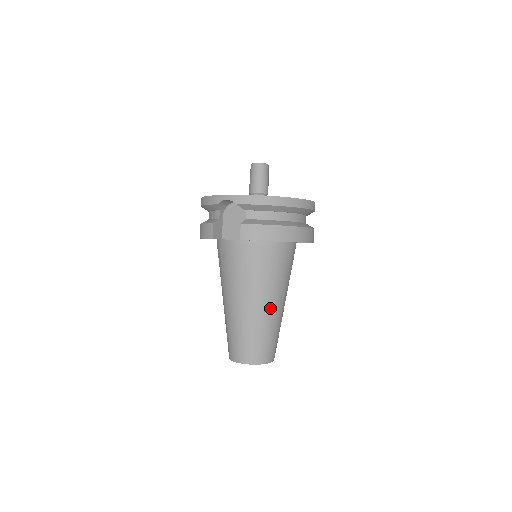
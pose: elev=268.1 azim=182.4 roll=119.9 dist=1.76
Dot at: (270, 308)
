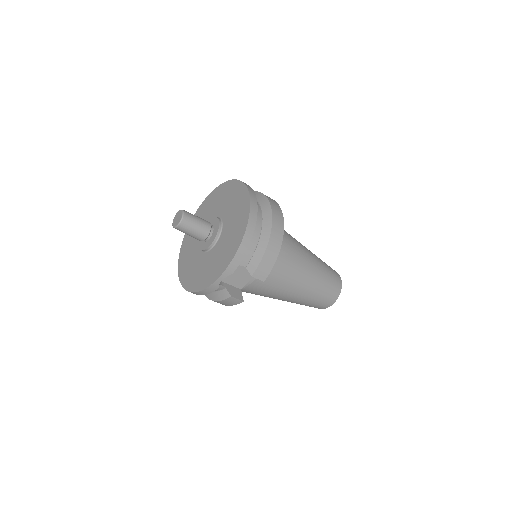
Dot at: (311, 267)
